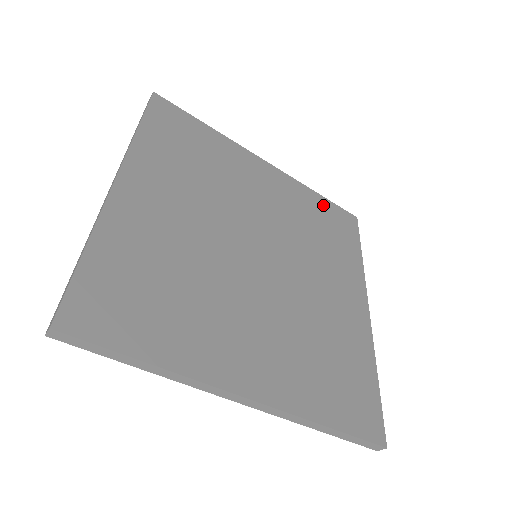
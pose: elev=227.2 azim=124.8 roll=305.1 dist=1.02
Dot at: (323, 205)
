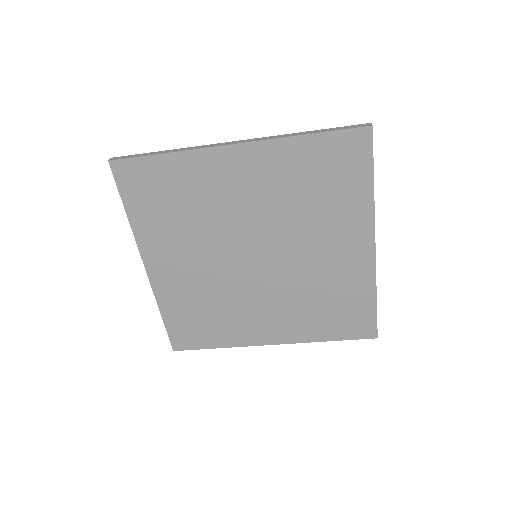
Dot at: (316, 149)
